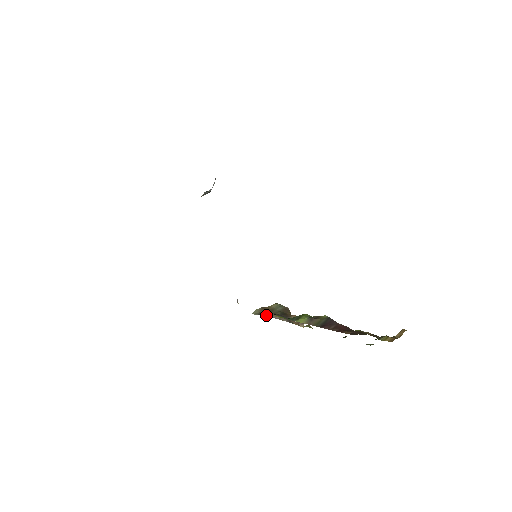
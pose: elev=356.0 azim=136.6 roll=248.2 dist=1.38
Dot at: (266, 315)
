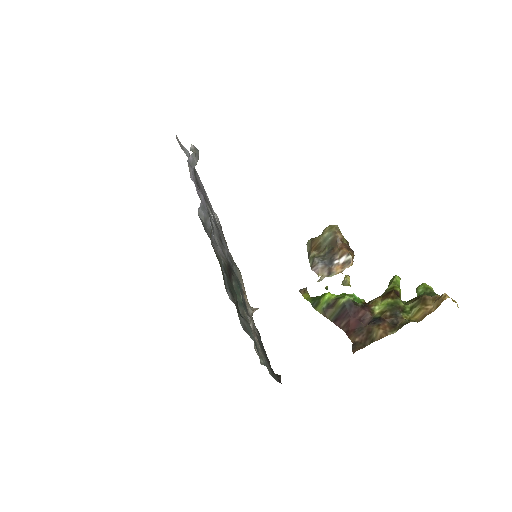
Dot at: (310, 263)
